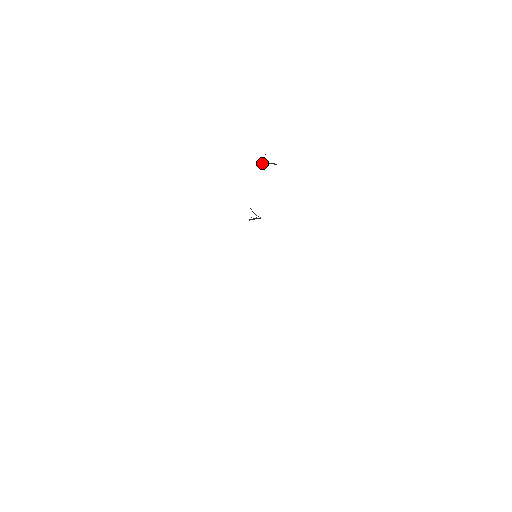
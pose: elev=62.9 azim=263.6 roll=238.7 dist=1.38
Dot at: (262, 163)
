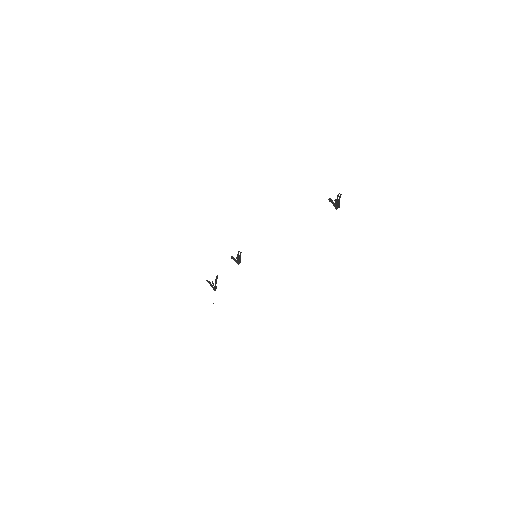
Dot at: (331, 200)
